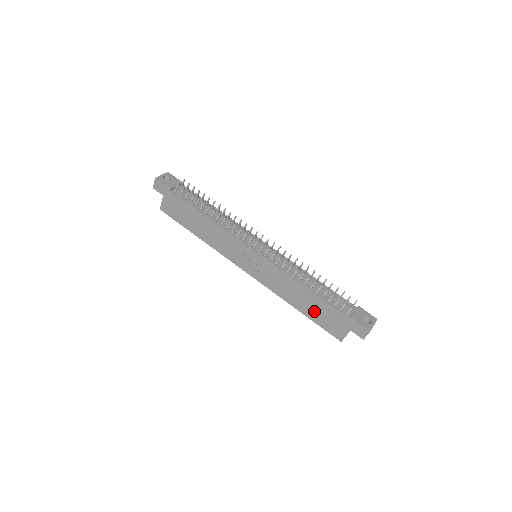
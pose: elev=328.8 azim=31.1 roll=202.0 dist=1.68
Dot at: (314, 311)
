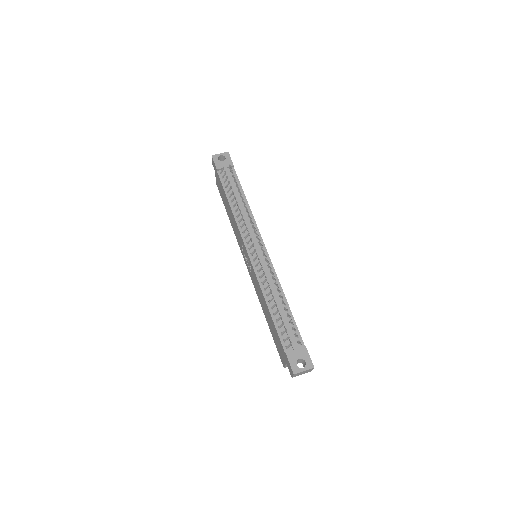
Dot at: (272, 329)
